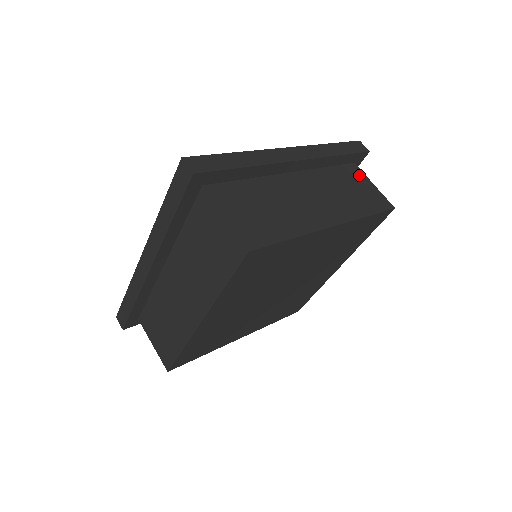
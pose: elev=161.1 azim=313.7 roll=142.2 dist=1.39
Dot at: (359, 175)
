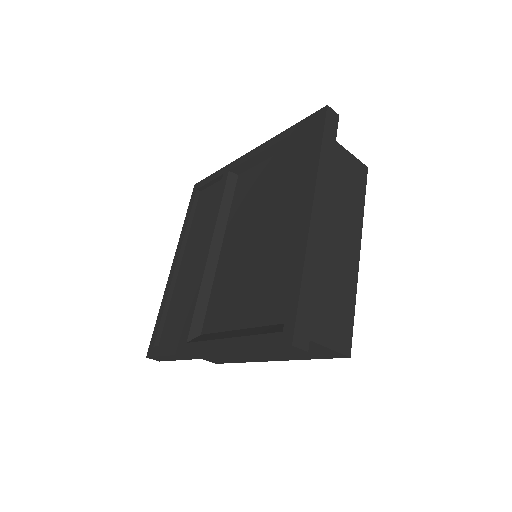
Dot at: (337, 151)
